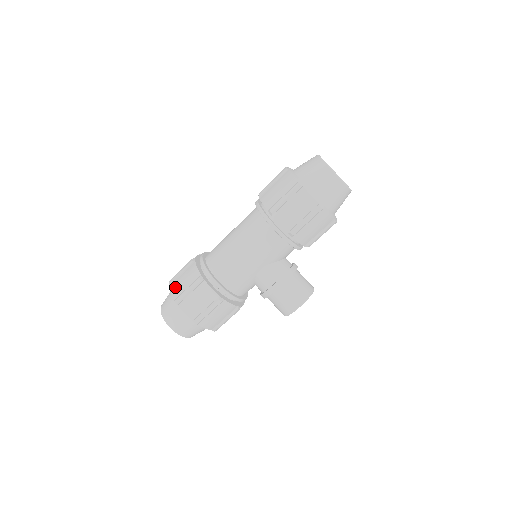
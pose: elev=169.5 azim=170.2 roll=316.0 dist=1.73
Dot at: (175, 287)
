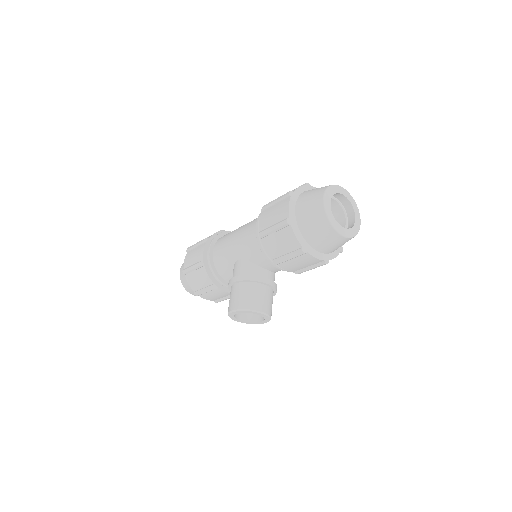
Dot at: occluded
